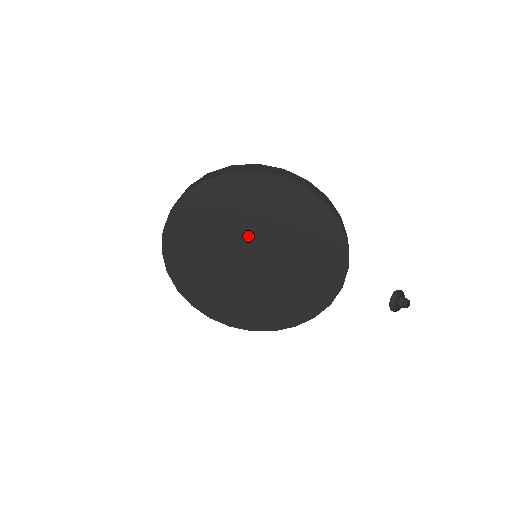
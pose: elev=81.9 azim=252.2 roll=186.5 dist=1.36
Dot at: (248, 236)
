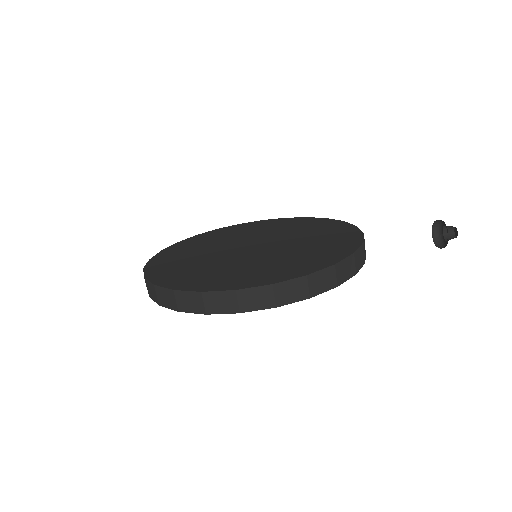
Dot at: occluded
